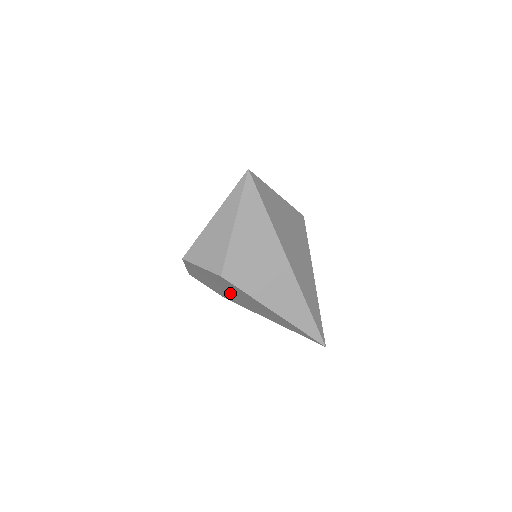
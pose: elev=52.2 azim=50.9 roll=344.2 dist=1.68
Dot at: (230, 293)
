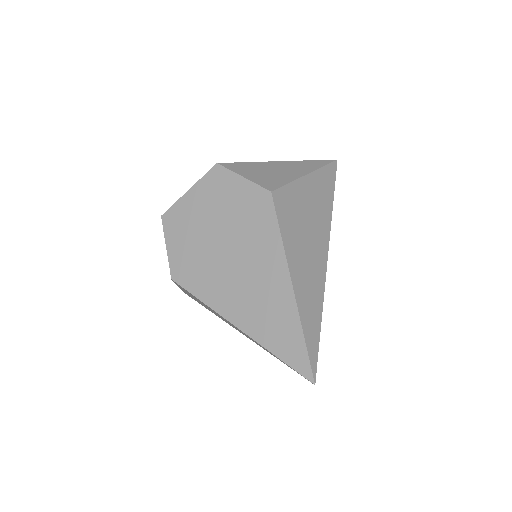
Dot at: (221, 250)
